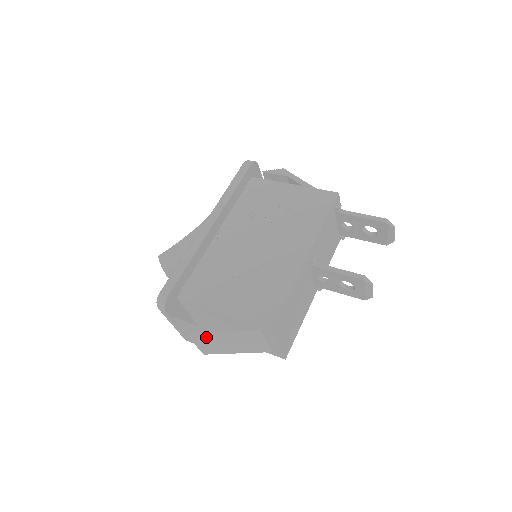
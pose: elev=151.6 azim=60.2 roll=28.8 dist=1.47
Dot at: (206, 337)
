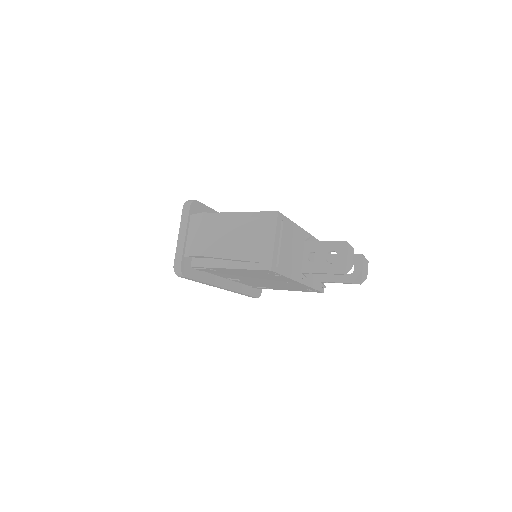
Dot at: (215, 222)
